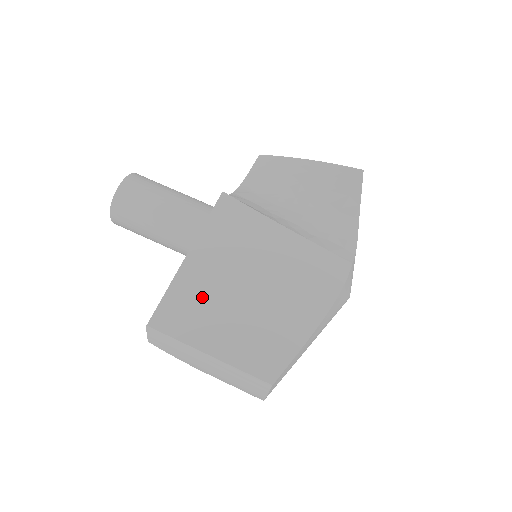
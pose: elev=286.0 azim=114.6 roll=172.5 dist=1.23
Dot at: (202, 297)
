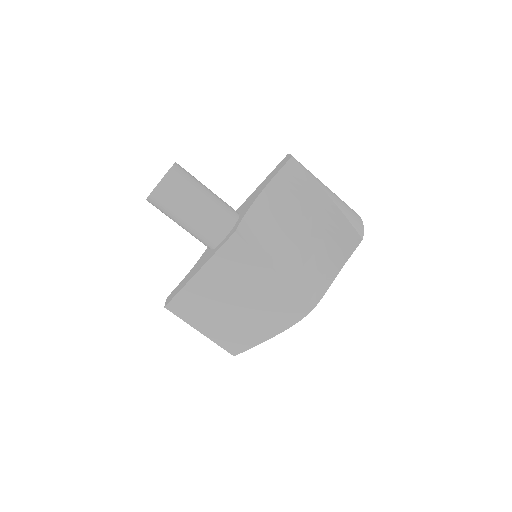
Dot at: (203, 301)
